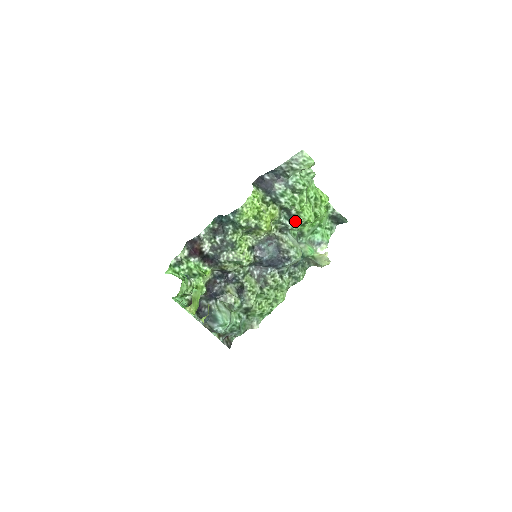
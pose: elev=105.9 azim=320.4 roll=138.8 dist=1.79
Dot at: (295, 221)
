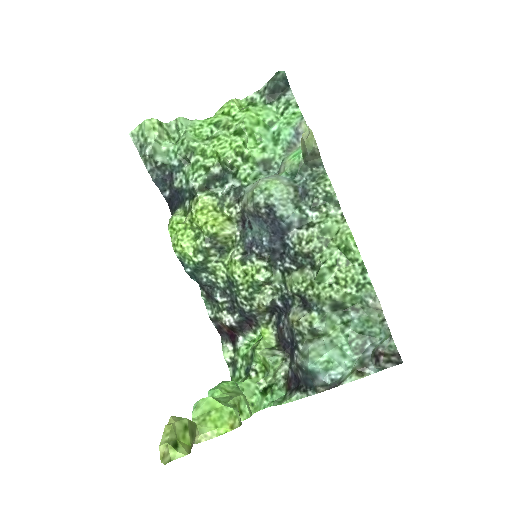
Dot at: (233, 171)
